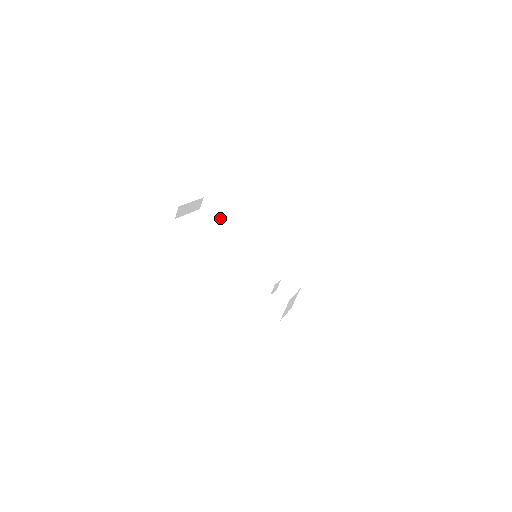
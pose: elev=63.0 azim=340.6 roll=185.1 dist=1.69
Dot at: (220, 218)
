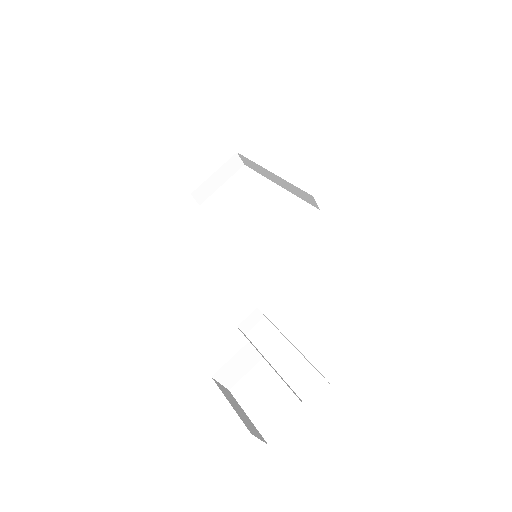
Dot at: (261, 174)
